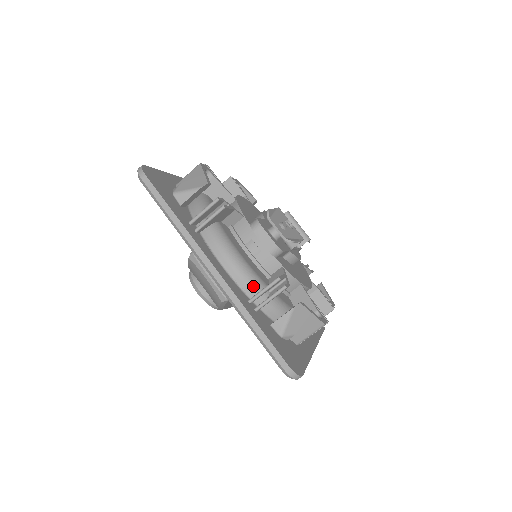
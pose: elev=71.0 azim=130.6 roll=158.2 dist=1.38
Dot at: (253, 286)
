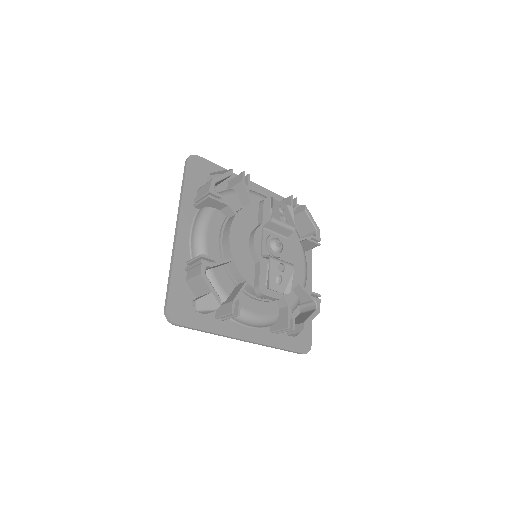
Dot at: (270, 324)
